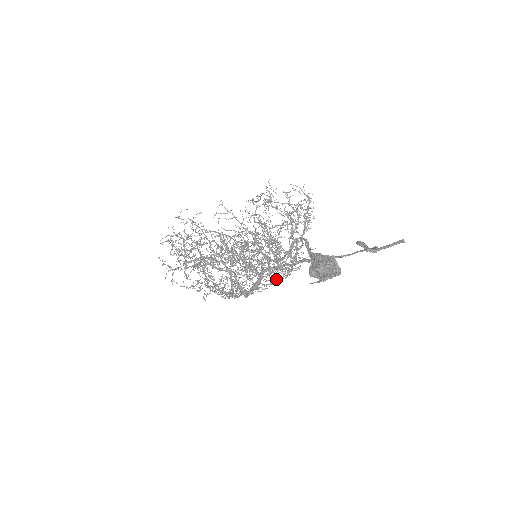
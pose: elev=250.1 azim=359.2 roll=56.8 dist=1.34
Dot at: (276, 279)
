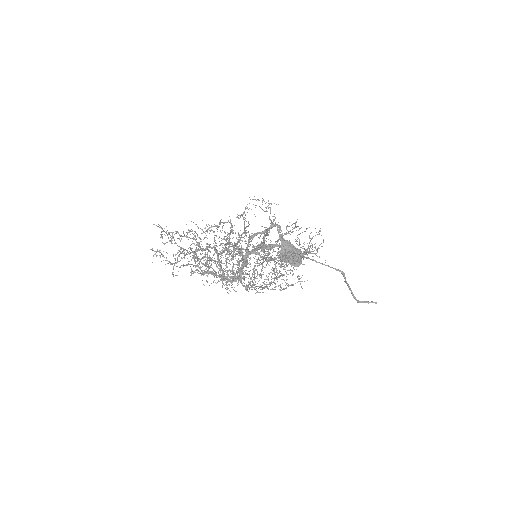
Dot at: occluded
